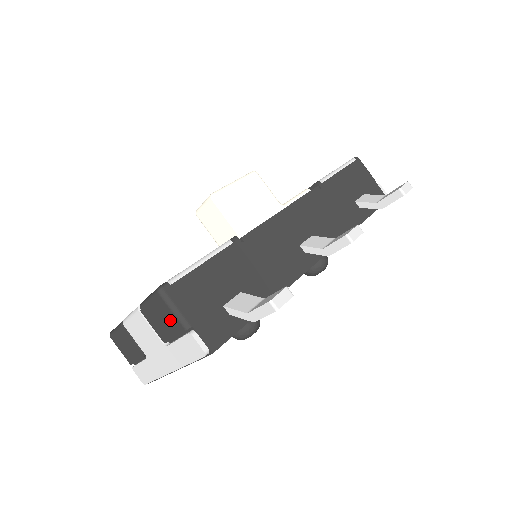
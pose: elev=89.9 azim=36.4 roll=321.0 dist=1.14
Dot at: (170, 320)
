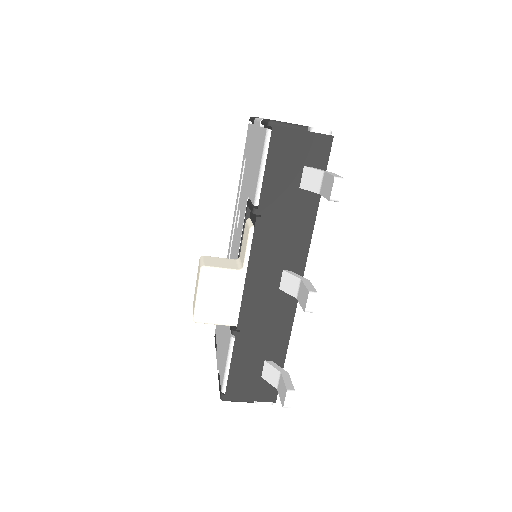
Dot at: occluded
